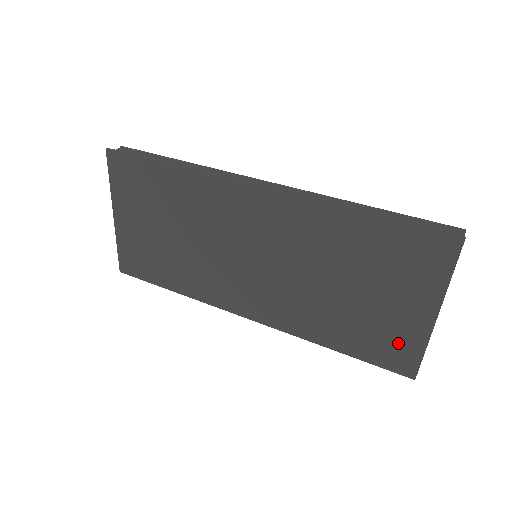
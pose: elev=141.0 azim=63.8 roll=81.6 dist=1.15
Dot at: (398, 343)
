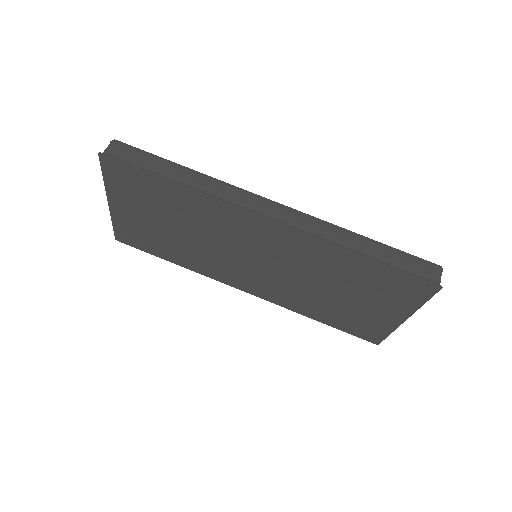
Dot at: (370, 327)
